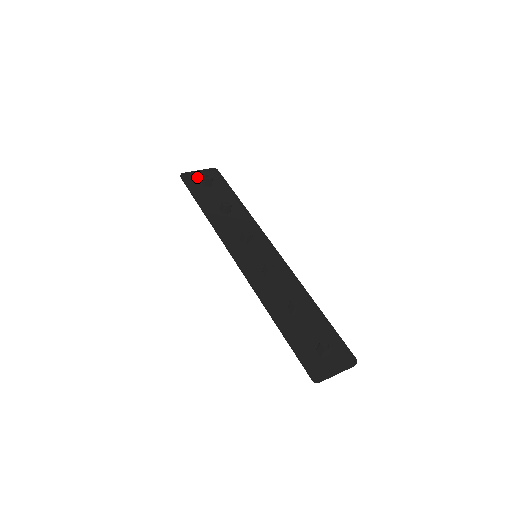
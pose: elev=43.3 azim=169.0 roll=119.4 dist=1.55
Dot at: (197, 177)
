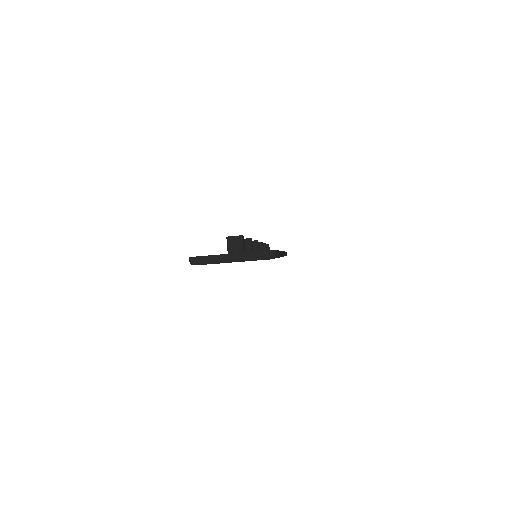
Dot at: occluded
